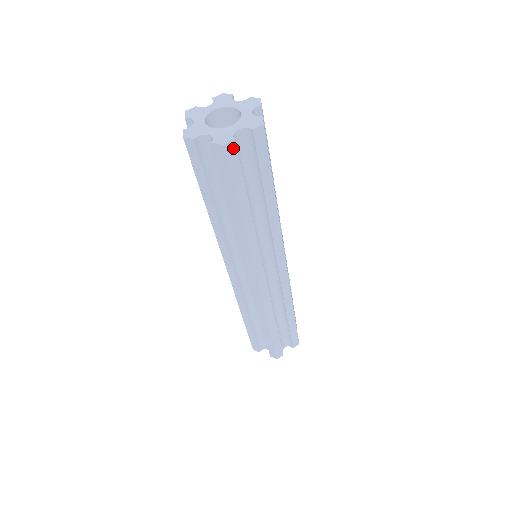
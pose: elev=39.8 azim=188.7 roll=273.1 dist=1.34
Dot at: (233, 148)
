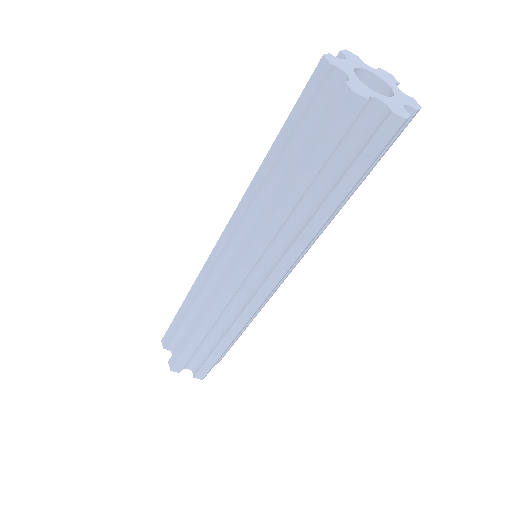
Dot at: (357, 107)
